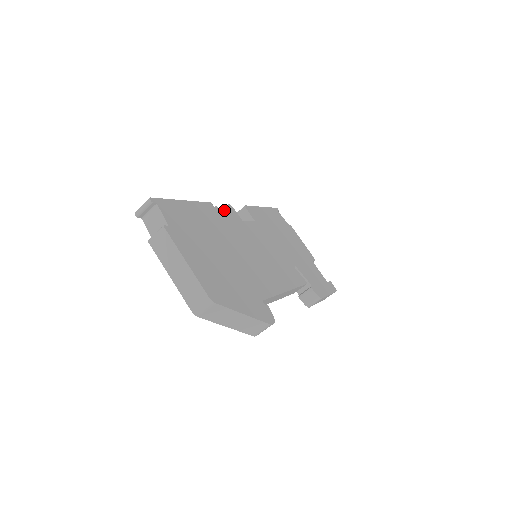
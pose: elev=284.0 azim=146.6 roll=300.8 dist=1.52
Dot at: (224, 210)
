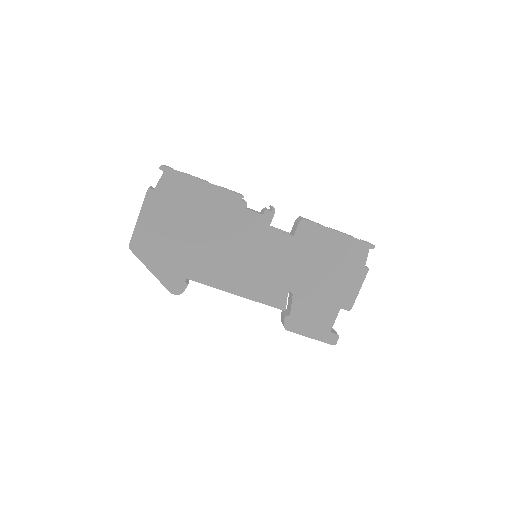
Dot at: (271, 207)
